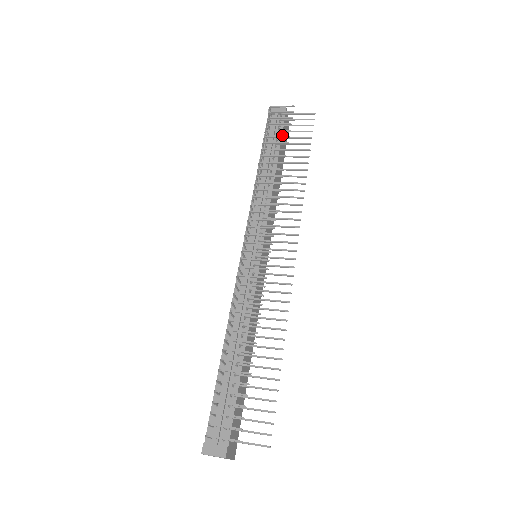
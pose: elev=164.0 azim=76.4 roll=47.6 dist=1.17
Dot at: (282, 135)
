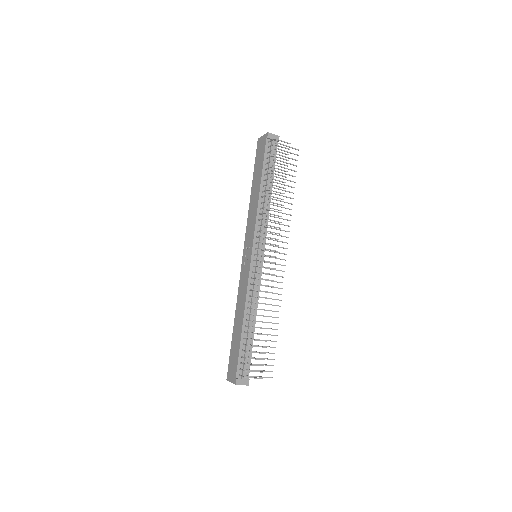
Dot at: (275, 160)
